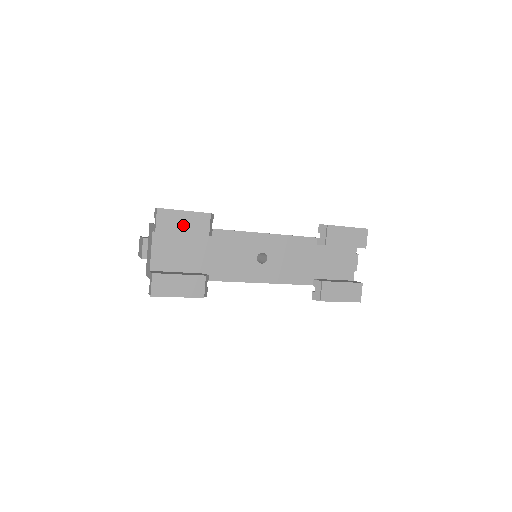
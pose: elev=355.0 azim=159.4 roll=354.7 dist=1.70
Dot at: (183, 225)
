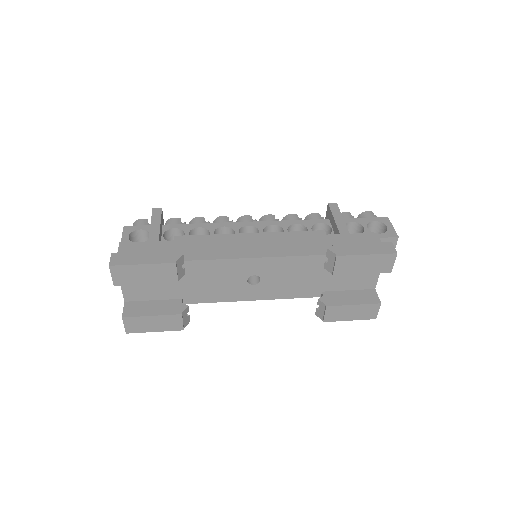
Dot at: (144, 277)
